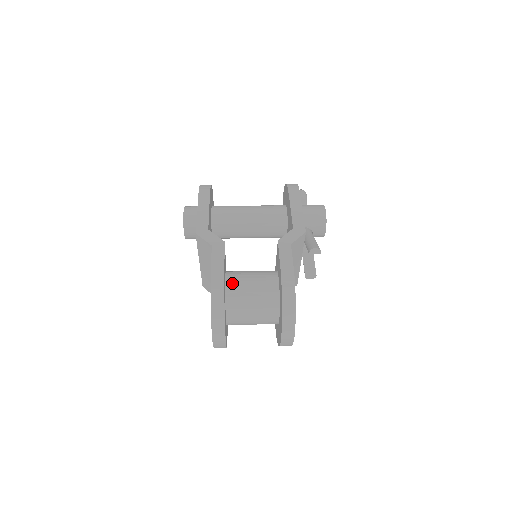
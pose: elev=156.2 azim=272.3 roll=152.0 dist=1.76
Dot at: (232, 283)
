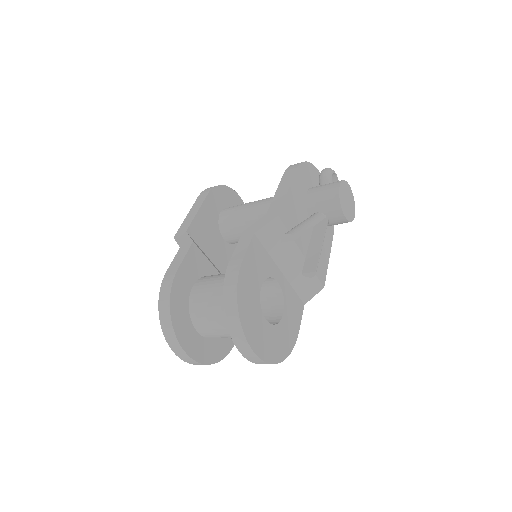
Dot at: (198, 288)
